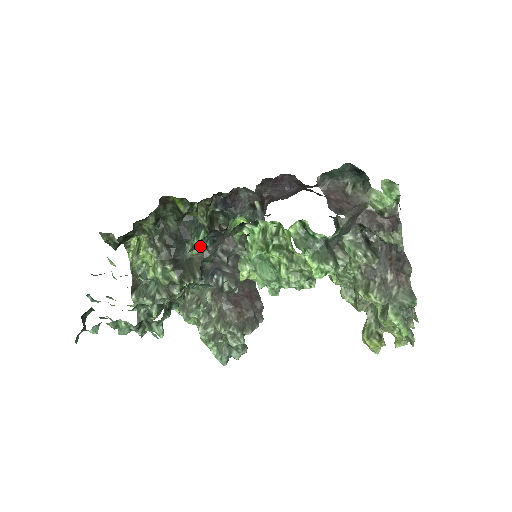
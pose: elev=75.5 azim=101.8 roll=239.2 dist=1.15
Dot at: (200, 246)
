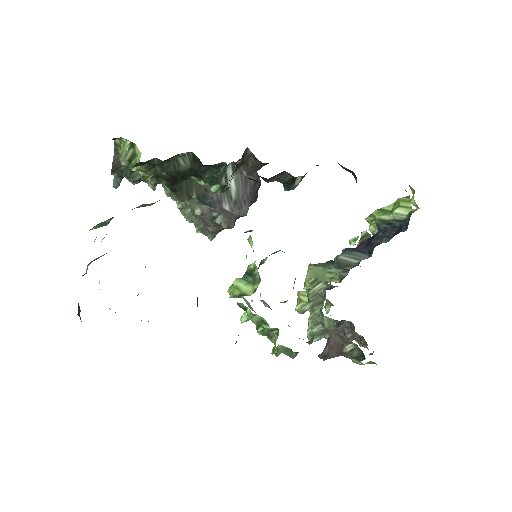
Dot at: occluded
